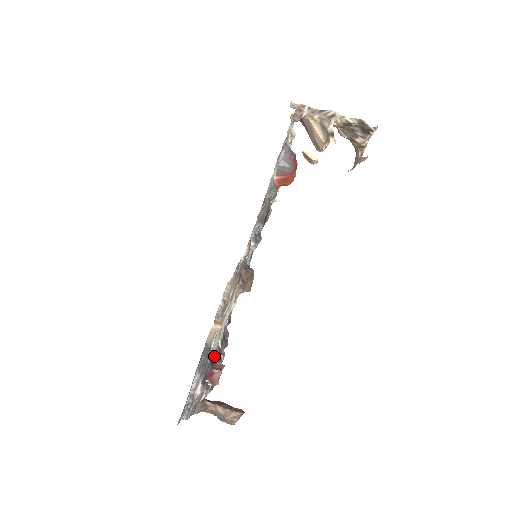
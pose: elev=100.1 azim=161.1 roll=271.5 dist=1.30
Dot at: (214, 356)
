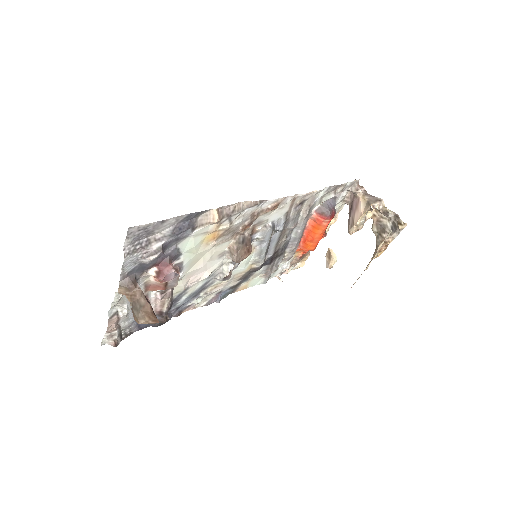
Dot at: occluded
